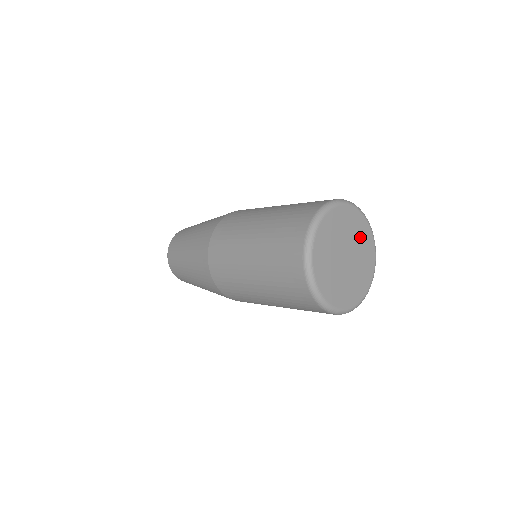
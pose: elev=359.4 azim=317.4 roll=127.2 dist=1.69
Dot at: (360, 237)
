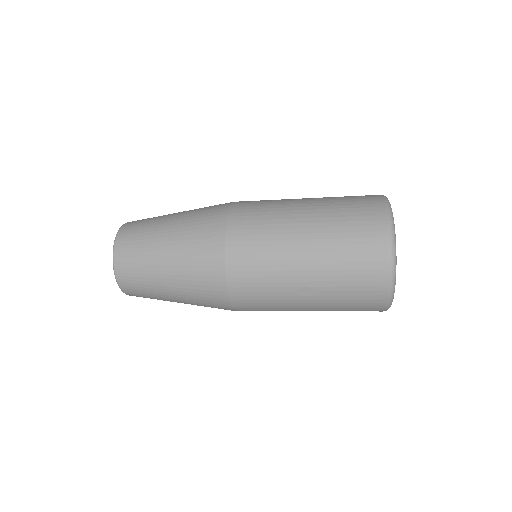
Dot at: occluded
